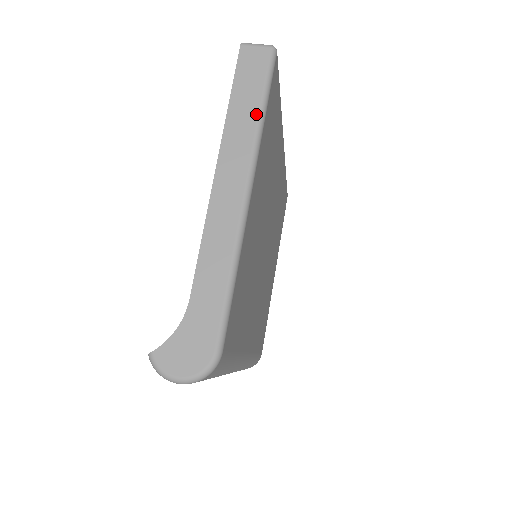
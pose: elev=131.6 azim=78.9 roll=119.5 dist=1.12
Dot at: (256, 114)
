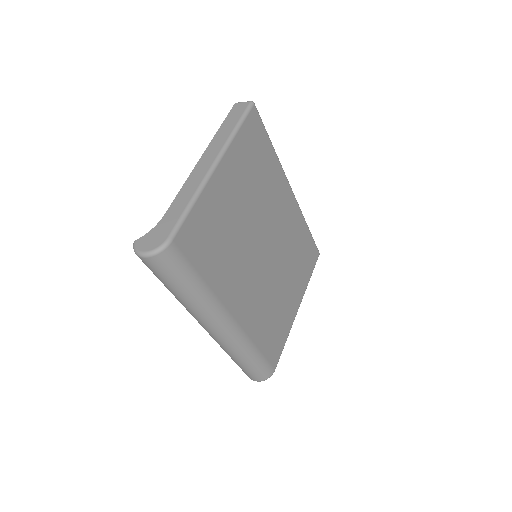
Dot at: (231, 130)
